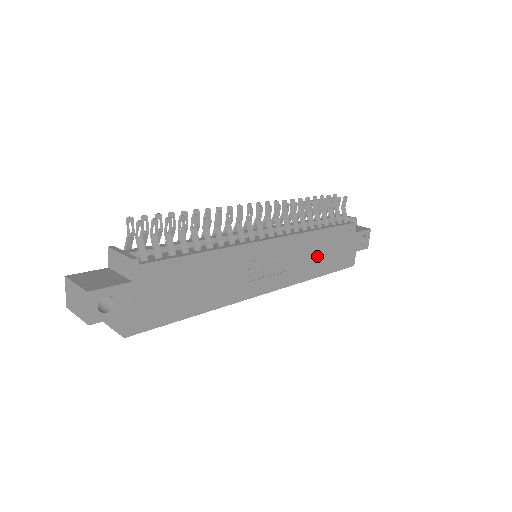
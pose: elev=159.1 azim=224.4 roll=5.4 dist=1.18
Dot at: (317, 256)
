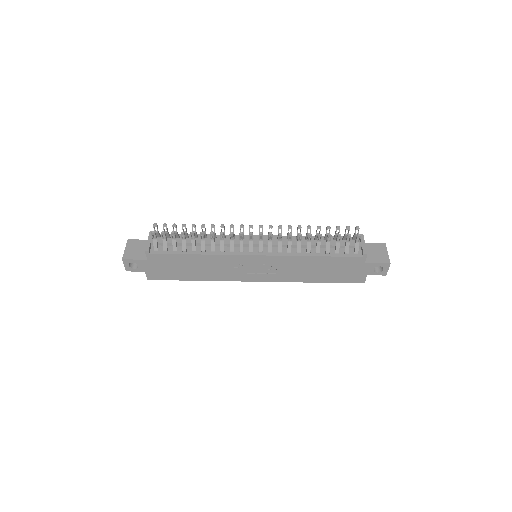
Dot at: (311, 271)
